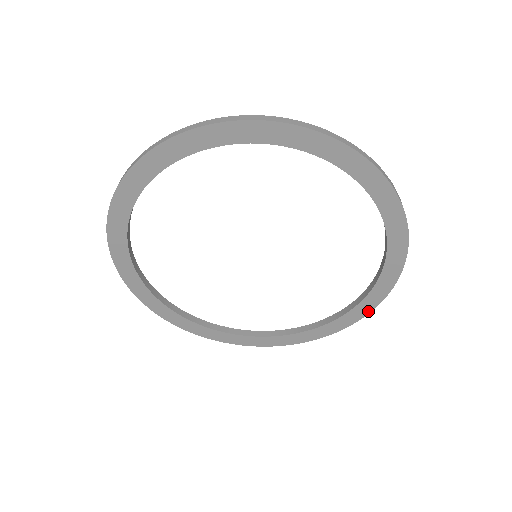
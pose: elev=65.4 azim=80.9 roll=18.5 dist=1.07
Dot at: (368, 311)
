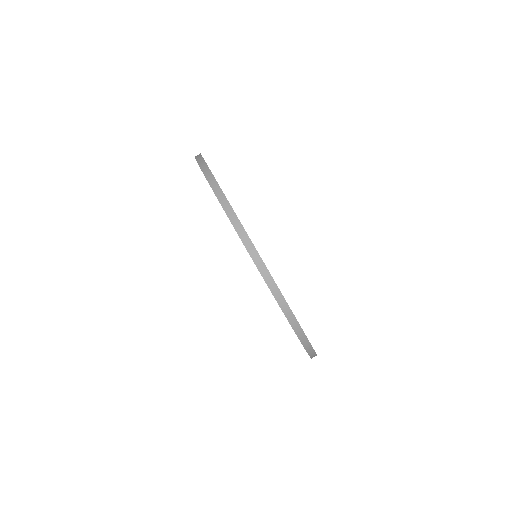
Dot at: occluded
